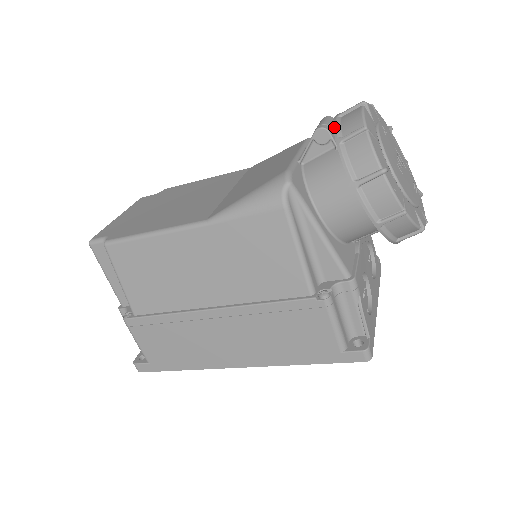
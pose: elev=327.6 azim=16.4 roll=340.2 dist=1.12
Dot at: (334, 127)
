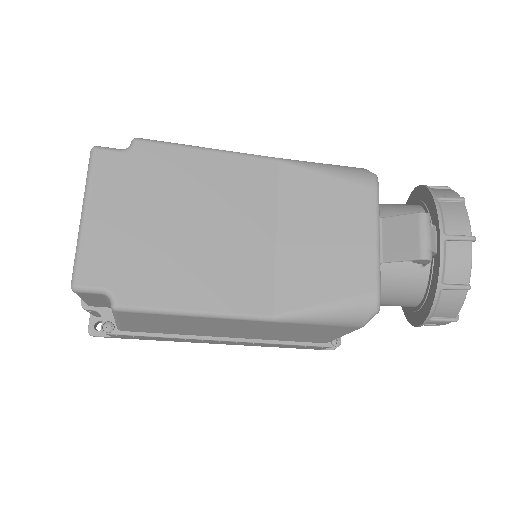
Dot at: (441, 266)
